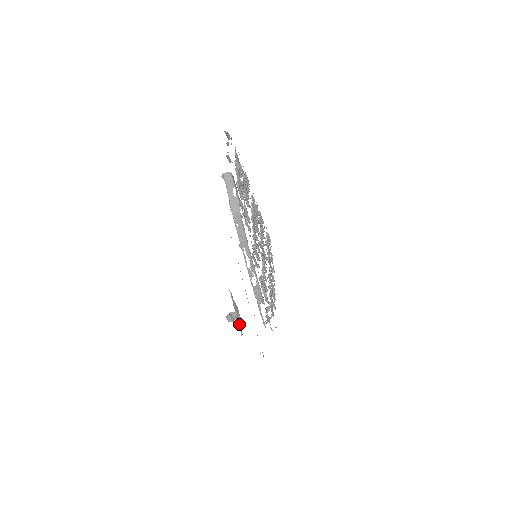
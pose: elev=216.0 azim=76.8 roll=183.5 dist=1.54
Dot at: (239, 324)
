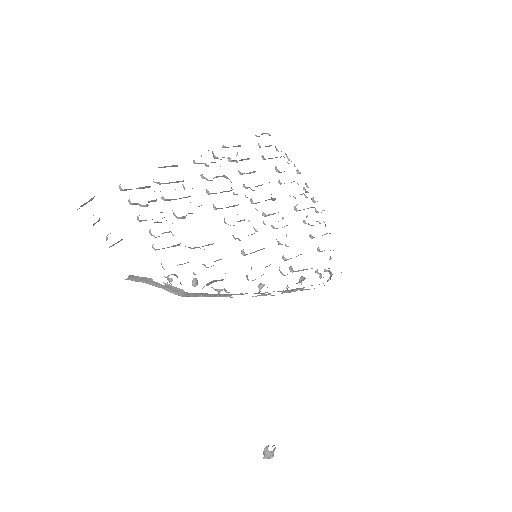
Dot at: occluded
